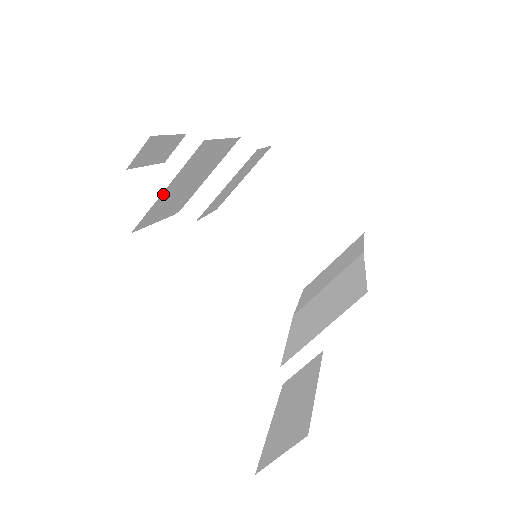
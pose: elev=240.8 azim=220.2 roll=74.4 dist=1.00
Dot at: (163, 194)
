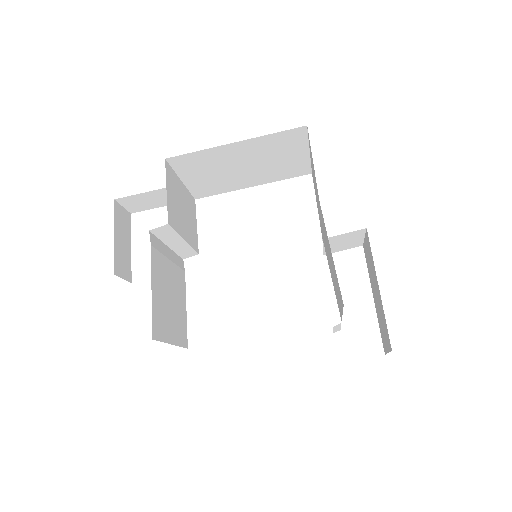
Dot at: (174, 340)
